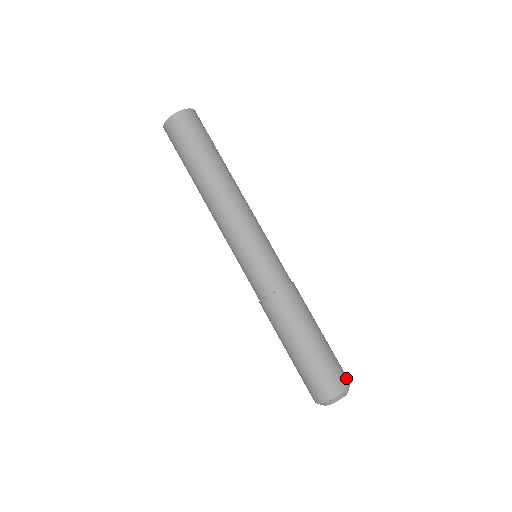
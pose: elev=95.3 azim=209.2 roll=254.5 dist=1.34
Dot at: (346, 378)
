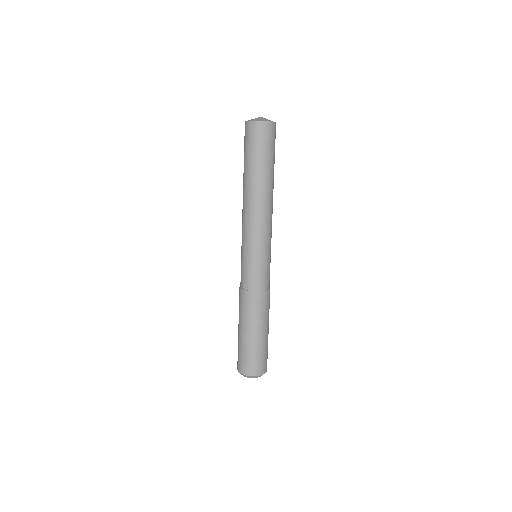
Dot at: (266, 367)
